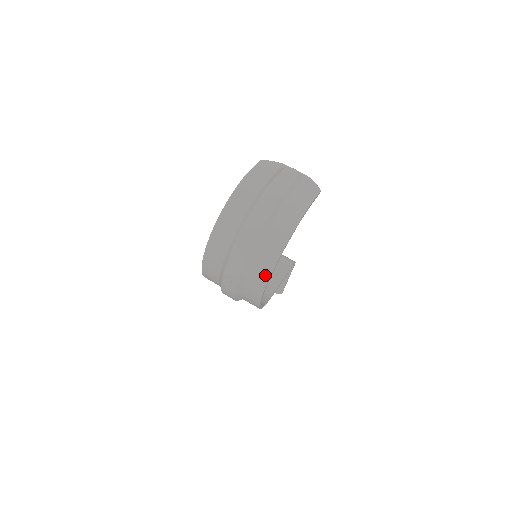
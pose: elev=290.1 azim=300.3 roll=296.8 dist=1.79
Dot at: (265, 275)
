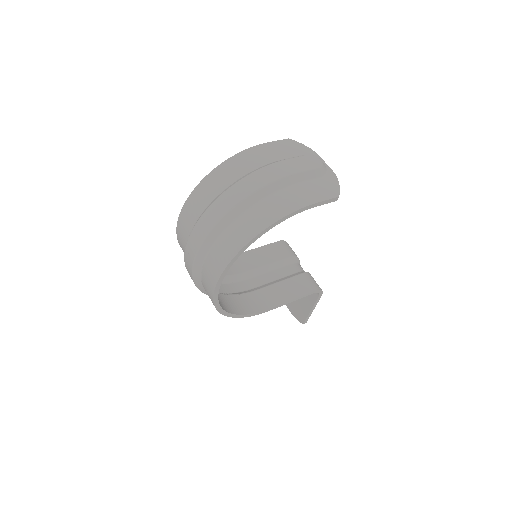
Dot at: (218, 270)
